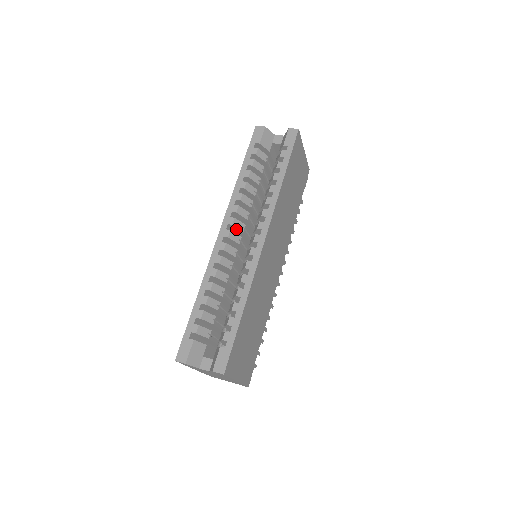
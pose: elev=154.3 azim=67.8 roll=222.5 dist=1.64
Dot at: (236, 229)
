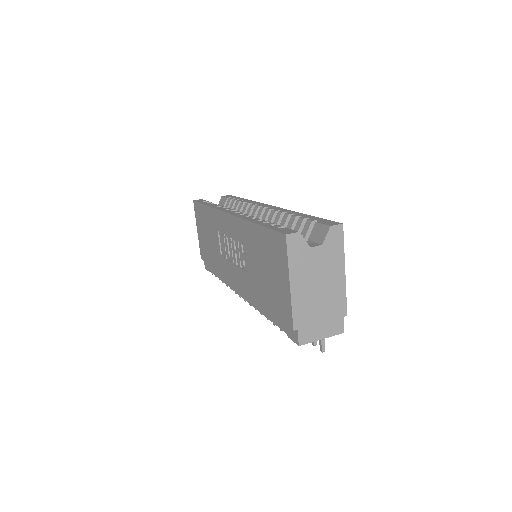
Dot at: occluded
